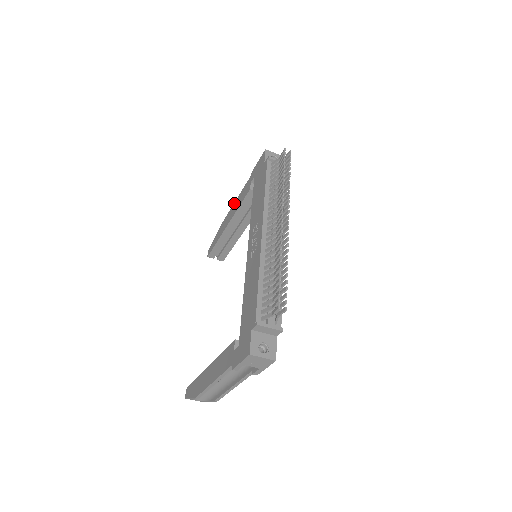
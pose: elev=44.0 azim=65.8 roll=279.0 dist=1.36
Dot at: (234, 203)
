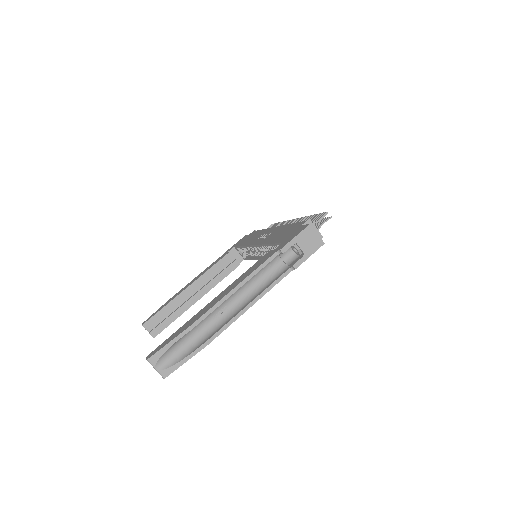
Dot at: (197, 276)
